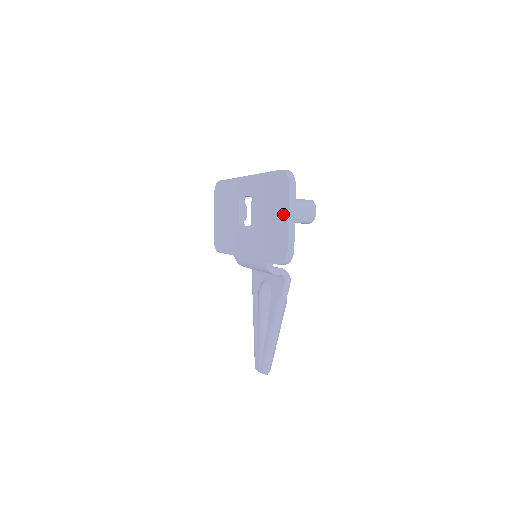
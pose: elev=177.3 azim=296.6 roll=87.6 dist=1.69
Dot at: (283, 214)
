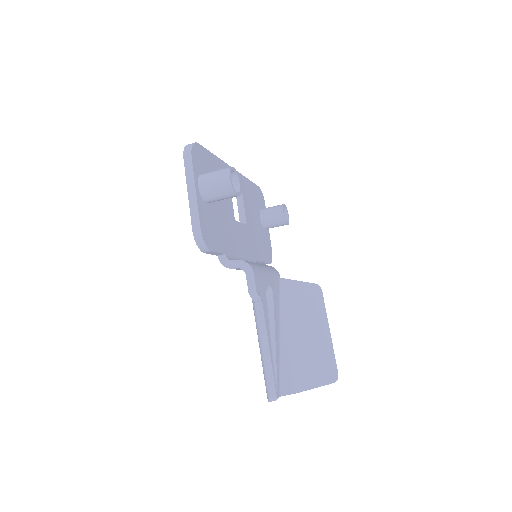
Dot at: occluded
